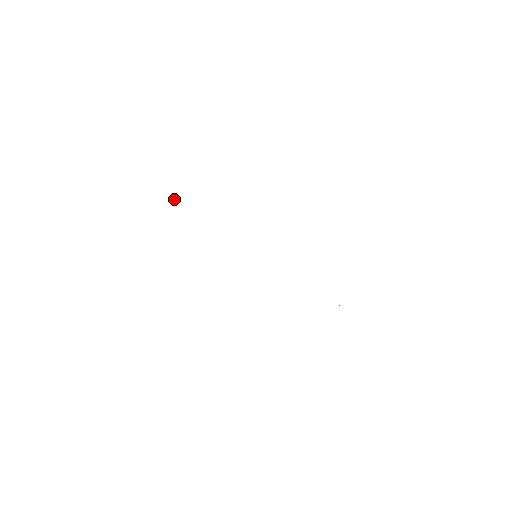
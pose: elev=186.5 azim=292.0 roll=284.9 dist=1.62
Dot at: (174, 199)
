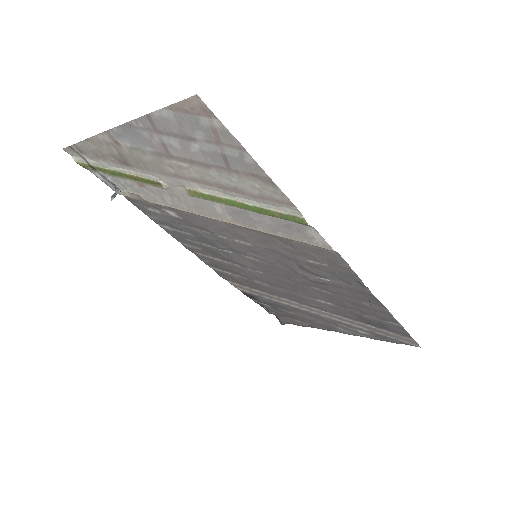
Dot at: (115, 196)
